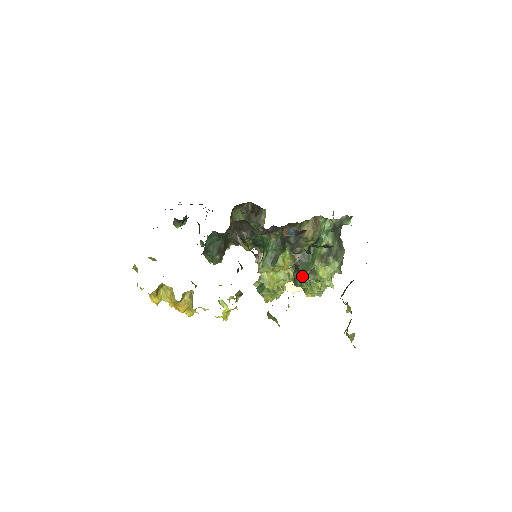
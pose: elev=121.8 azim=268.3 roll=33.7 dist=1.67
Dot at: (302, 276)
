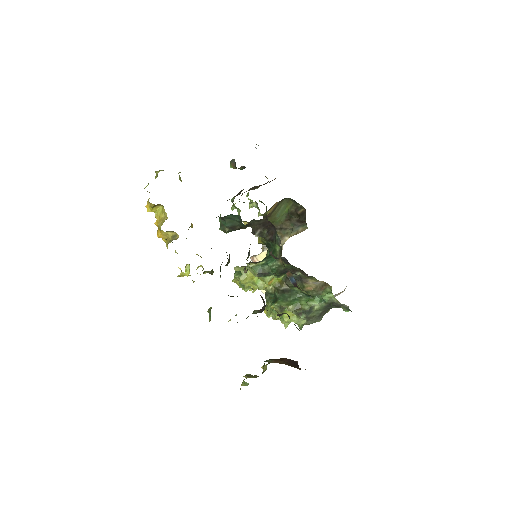
Dot at: (274, 298)
